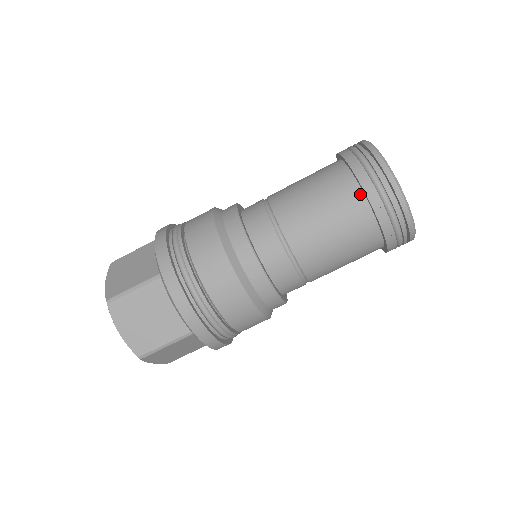
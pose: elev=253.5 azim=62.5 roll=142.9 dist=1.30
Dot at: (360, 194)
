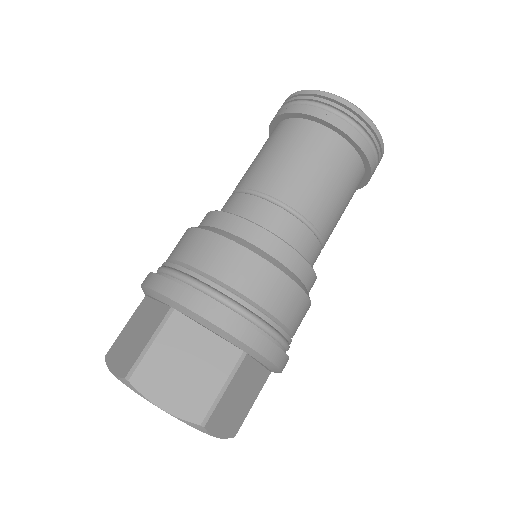
Dot at: (276, 127)
